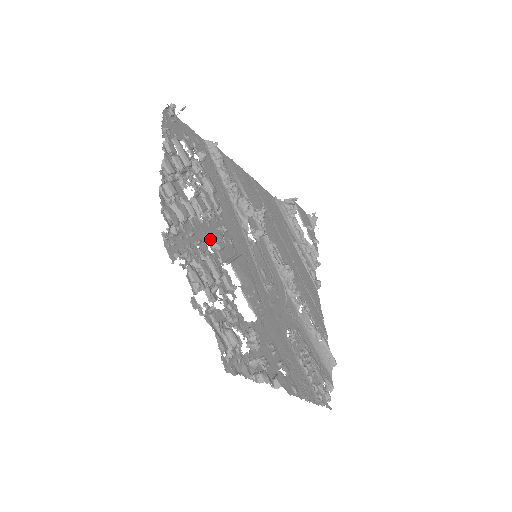
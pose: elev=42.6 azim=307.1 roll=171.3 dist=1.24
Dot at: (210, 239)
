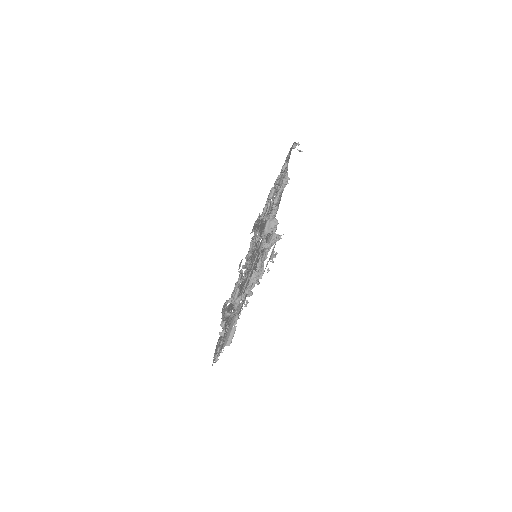
Dot at: occluded
